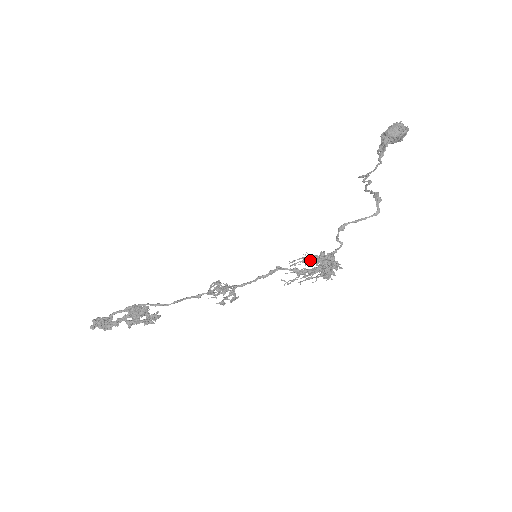
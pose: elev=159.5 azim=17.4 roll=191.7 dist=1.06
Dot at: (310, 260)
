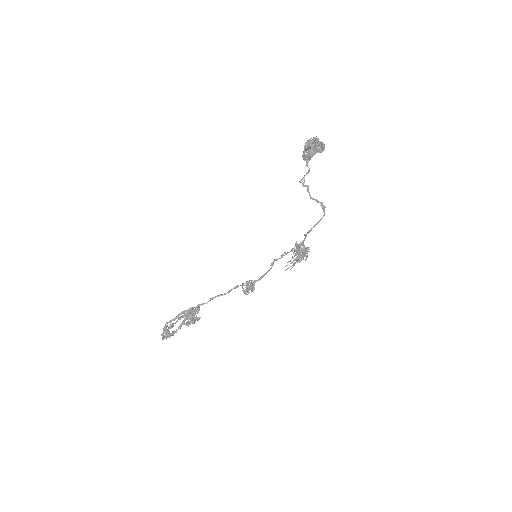
Dot at: (301, 258)
